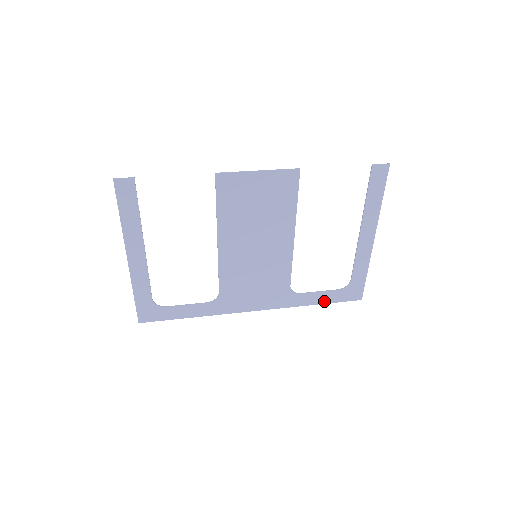
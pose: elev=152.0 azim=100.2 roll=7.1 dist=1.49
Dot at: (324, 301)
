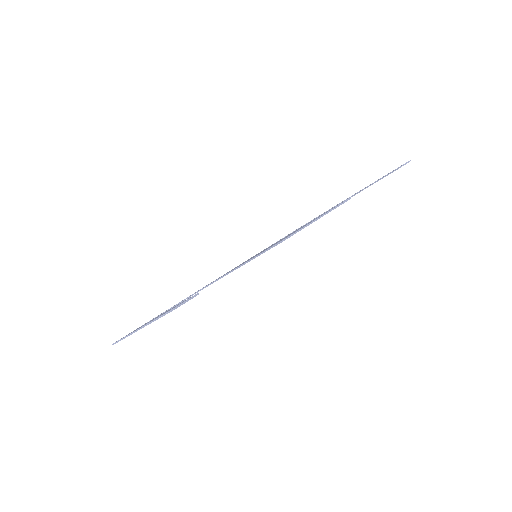
Dot at: occluded
